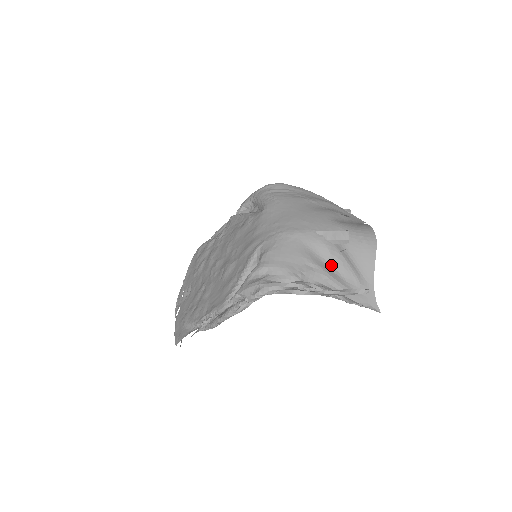
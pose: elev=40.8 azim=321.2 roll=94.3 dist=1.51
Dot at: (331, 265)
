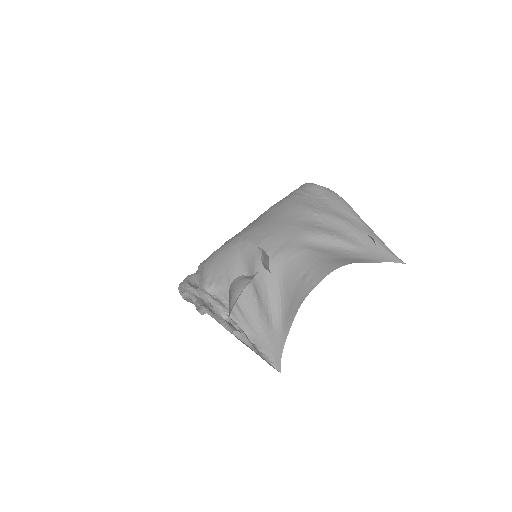
Dot at: (253, 290)
